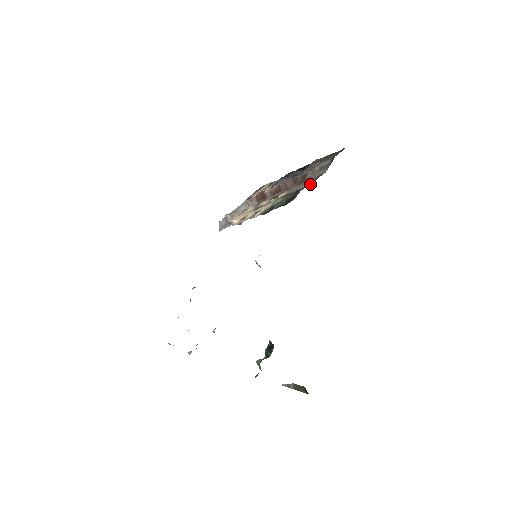
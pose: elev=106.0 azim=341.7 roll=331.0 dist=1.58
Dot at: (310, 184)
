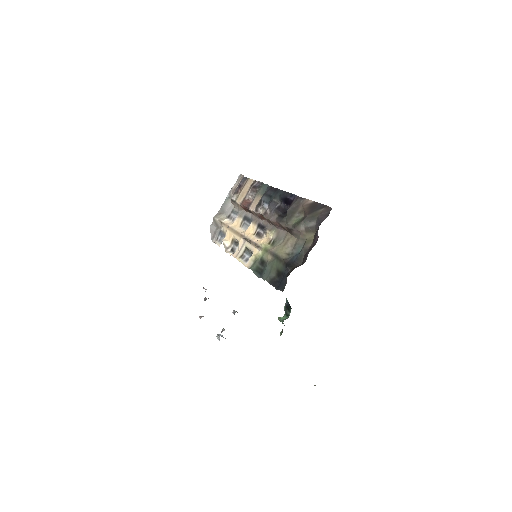
Dot at: (298, 262)
